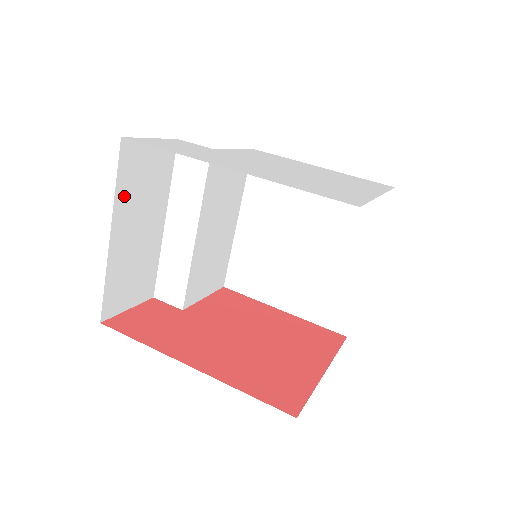
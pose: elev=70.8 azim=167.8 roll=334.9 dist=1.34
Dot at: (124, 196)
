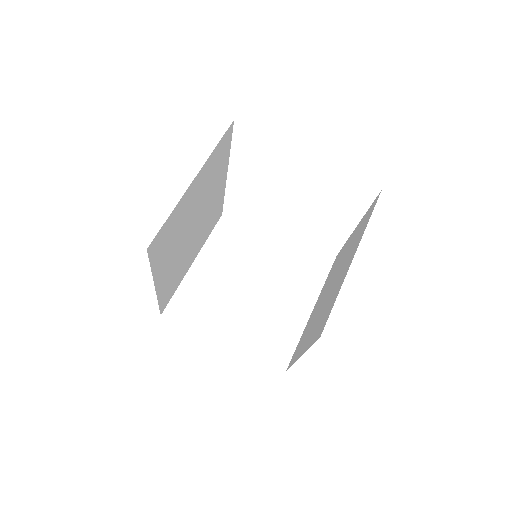
Dot at: (214, 246)
